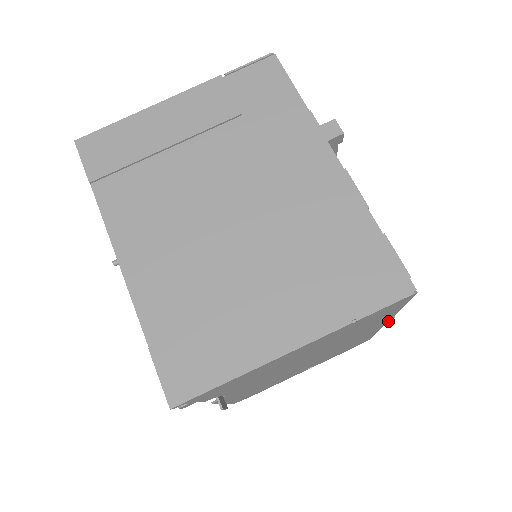
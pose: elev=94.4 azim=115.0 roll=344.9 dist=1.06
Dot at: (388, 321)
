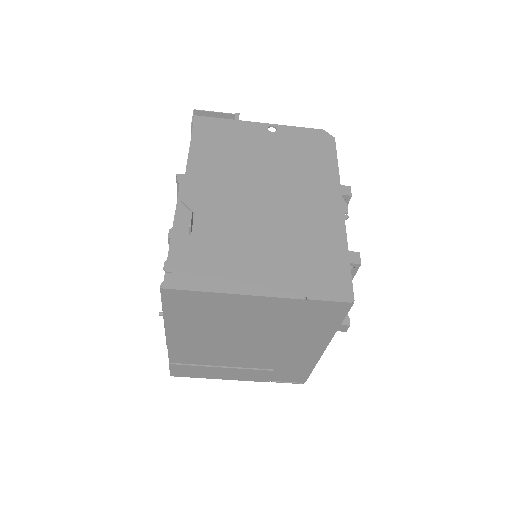
Dot at: occluded
